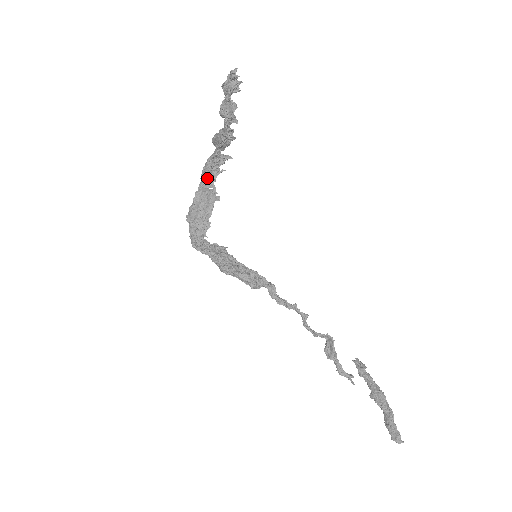
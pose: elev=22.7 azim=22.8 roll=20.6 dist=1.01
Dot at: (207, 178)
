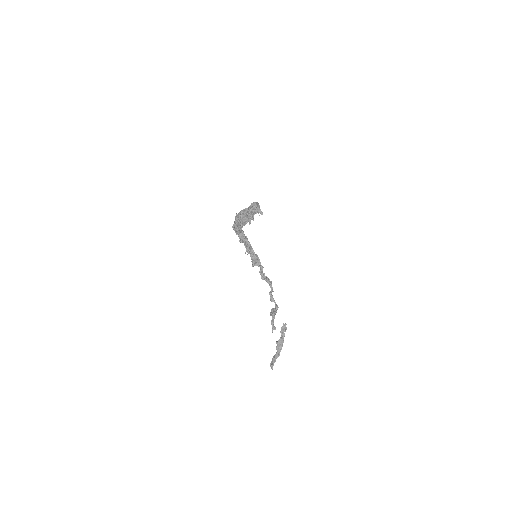
Dot at: occluded
